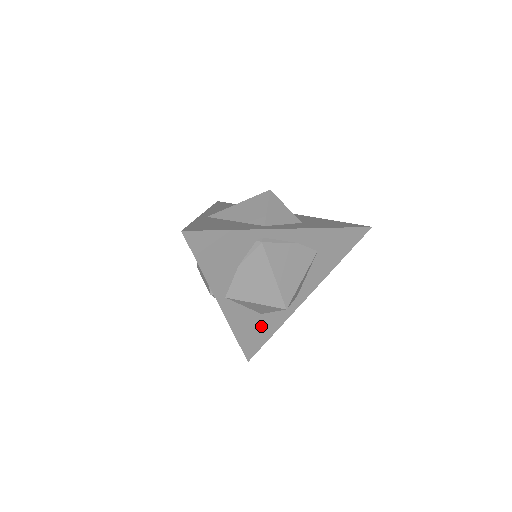
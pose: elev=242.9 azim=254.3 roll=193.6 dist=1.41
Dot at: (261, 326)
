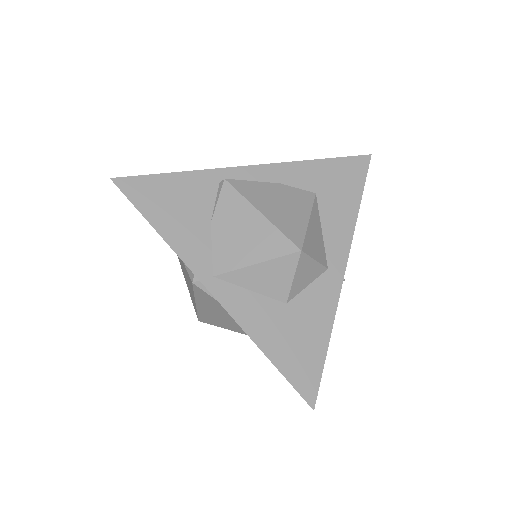
Dot at: (298, 329)
